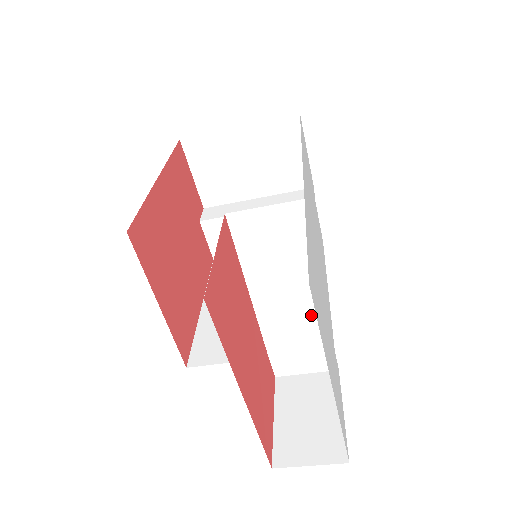
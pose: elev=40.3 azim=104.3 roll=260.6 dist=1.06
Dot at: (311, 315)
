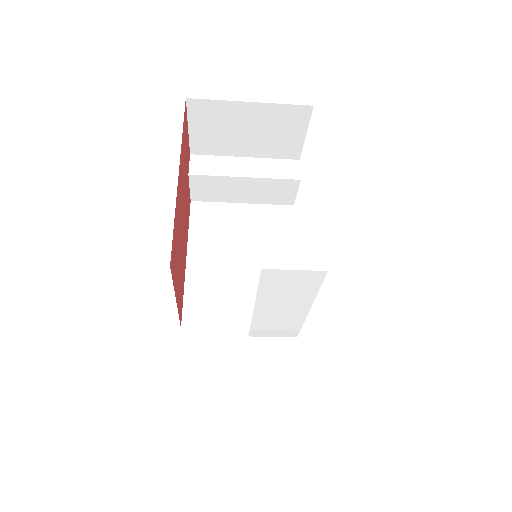
Dot at: (294, 316)
